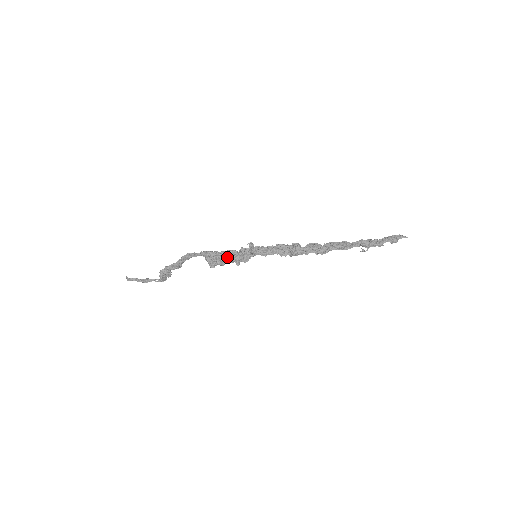
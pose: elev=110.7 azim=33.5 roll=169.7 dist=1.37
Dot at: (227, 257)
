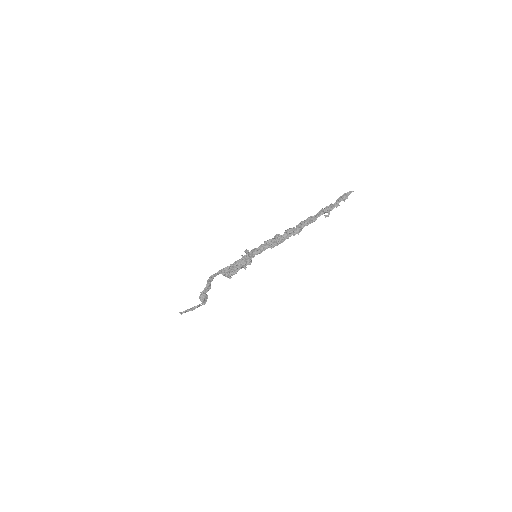
Dot at: (236, 267)
